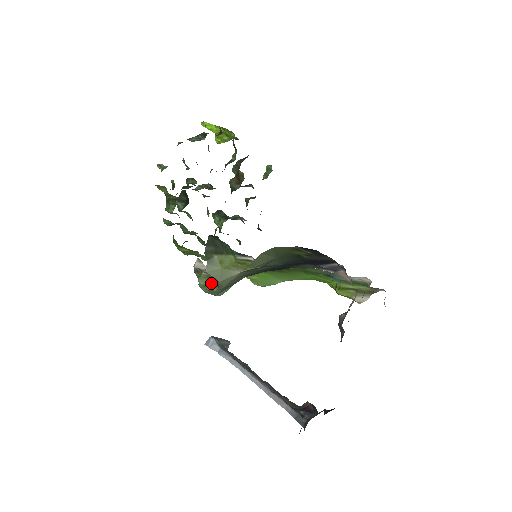
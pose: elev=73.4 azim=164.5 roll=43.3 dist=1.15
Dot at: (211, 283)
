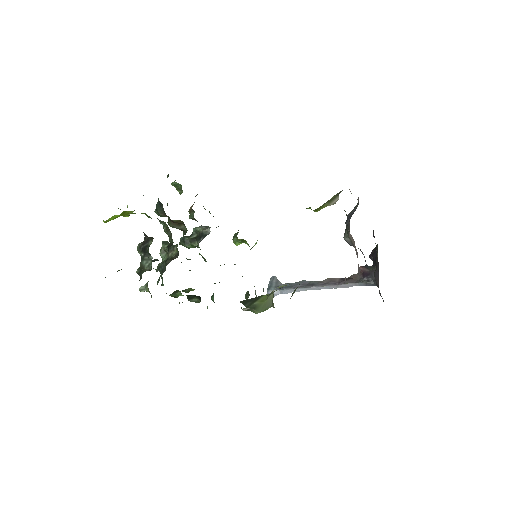
Dot at: occluded
